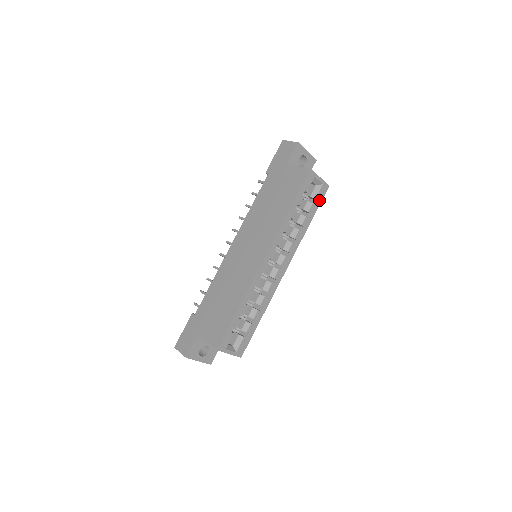
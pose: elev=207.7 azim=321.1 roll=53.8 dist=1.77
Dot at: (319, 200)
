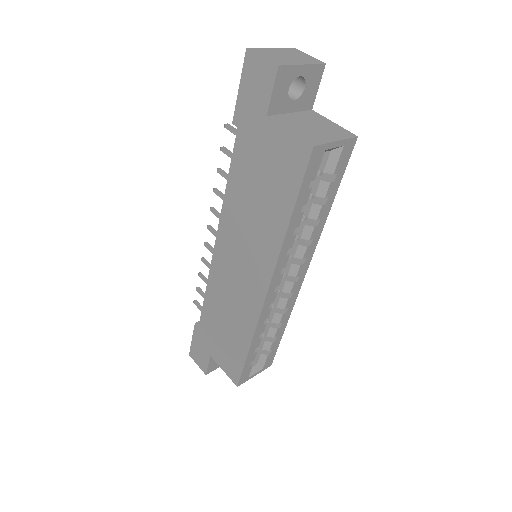
Dot at: (341, 169)
